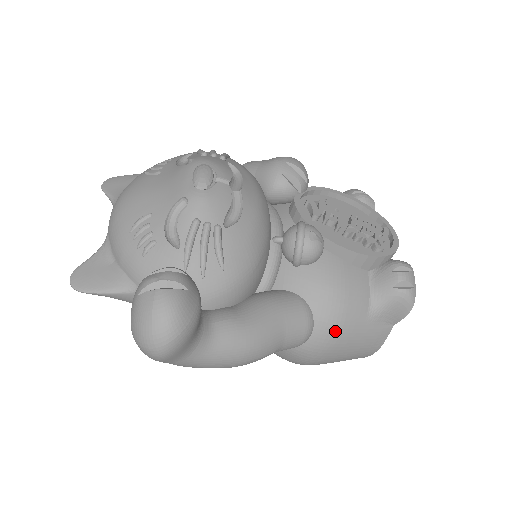
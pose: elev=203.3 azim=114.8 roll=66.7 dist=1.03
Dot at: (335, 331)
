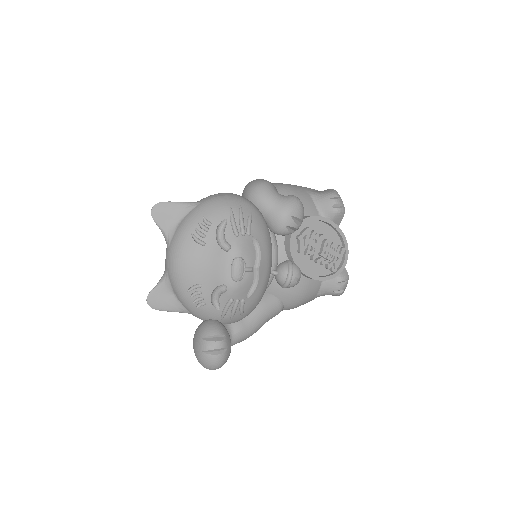
Dot at: occluded
